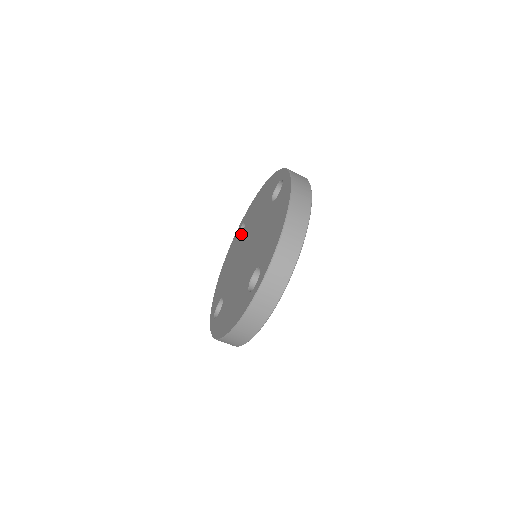
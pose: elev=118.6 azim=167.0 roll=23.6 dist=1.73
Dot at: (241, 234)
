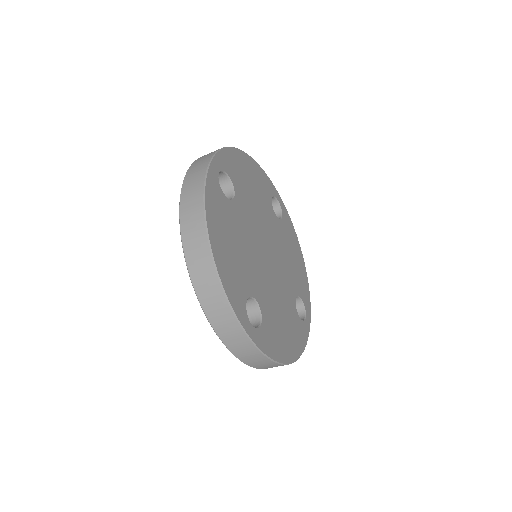
Dot at: occluded
